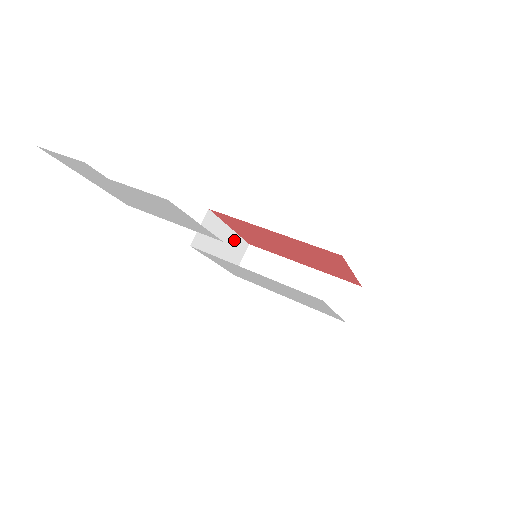
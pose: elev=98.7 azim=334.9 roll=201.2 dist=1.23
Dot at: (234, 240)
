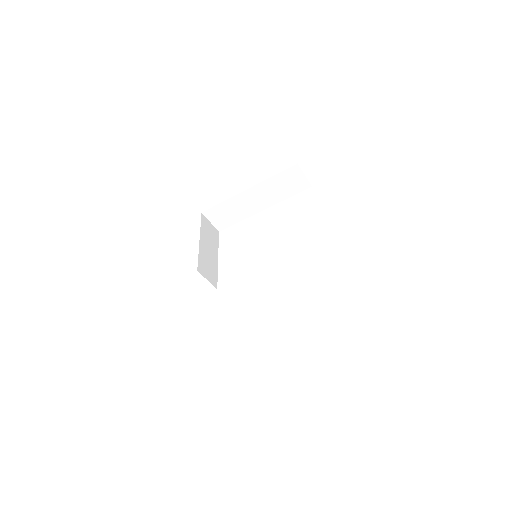
Dot at: (203, 234)
